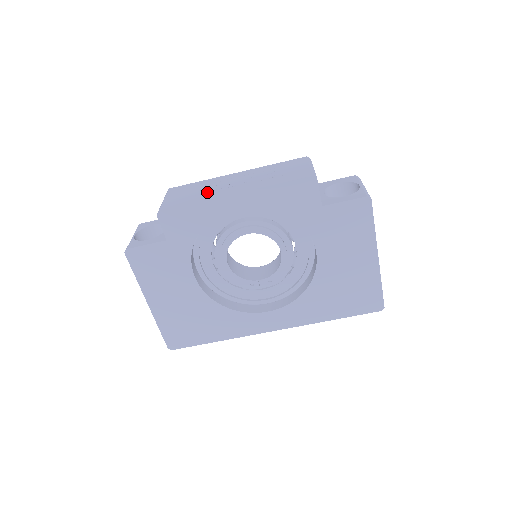
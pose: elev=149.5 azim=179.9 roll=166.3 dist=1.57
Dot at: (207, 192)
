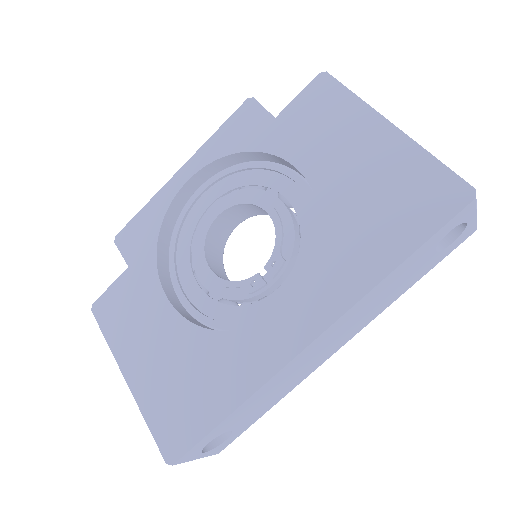
Dot at: occluded
